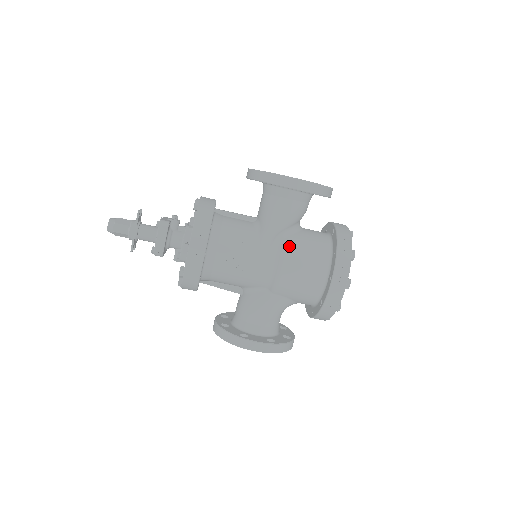
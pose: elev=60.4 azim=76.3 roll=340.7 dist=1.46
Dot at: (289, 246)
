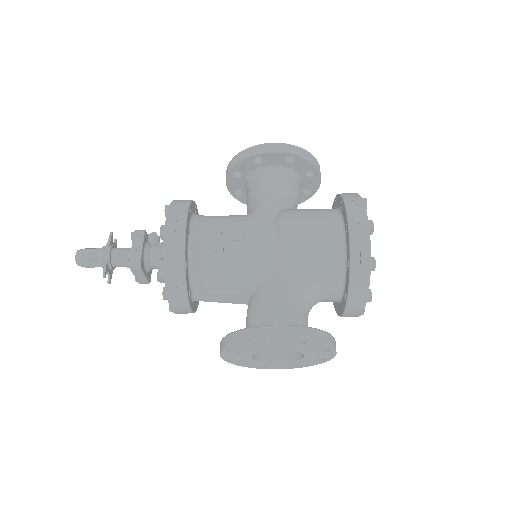
Dot at: (287, 213)
